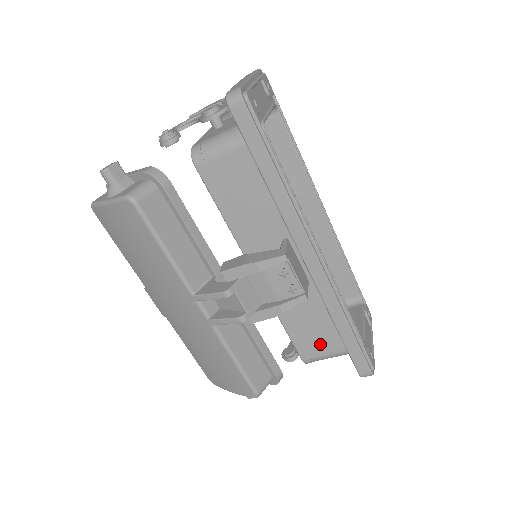
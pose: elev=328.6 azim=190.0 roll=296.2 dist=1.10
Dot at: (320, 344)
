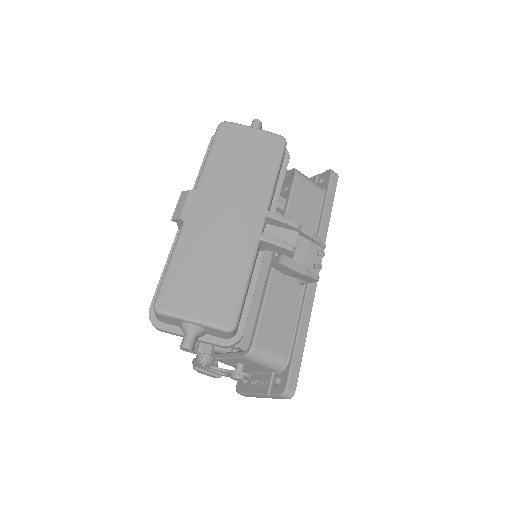
Dot at: (276, 339)
